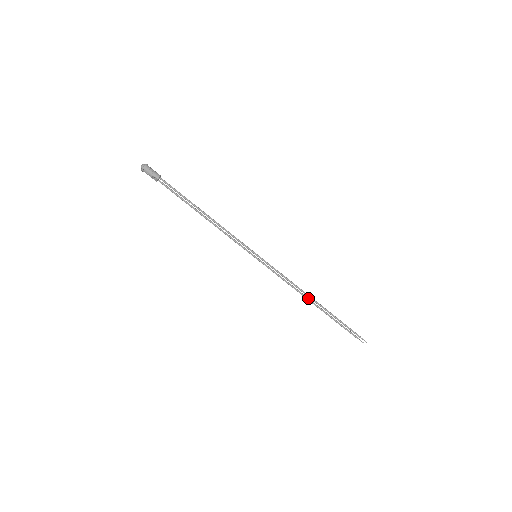
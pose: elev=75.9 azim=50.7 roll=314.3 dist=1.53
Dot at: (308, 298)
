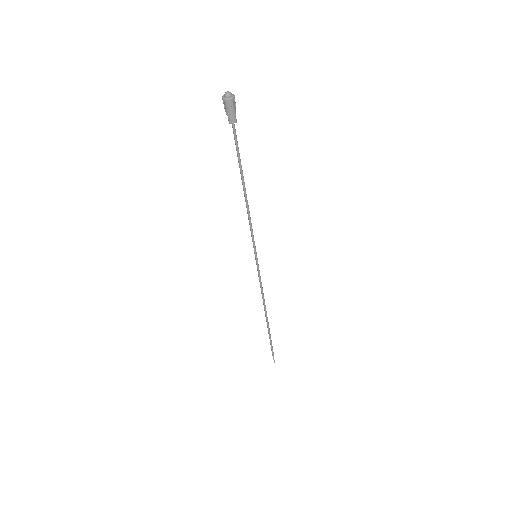
Dot at: occluded
